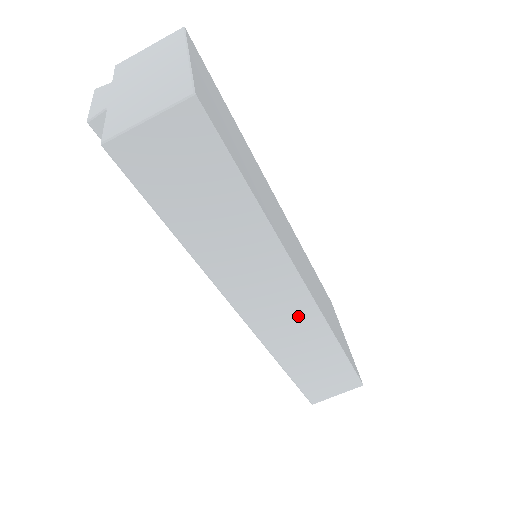
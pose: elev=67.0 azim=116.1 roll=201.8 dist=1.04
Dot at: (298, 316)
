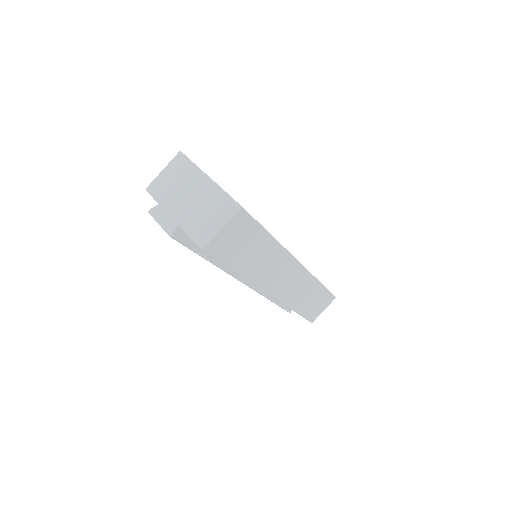
Dot at: (298, 280)
